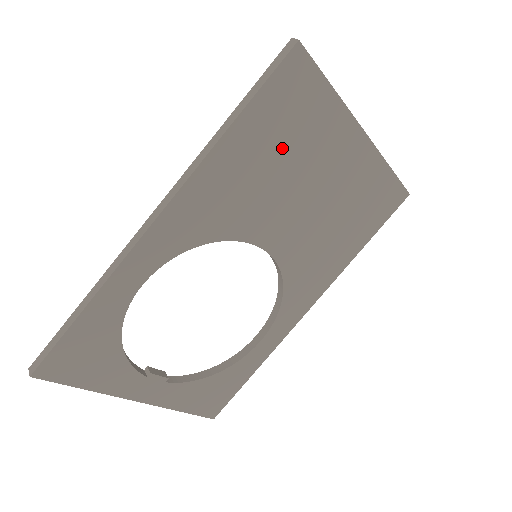
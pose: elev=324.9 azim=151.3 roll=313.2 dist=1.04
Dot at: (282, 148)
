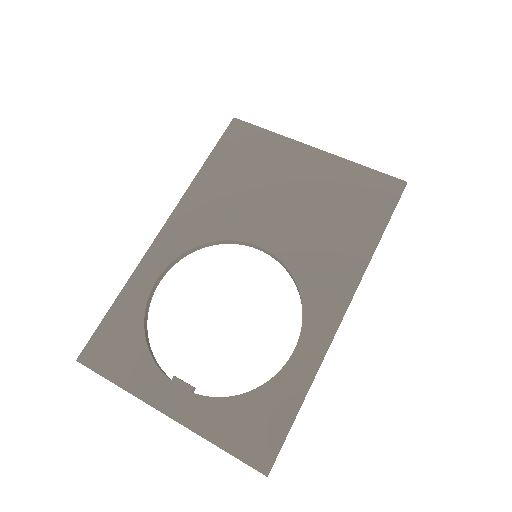
Dot at: (245, 172)
